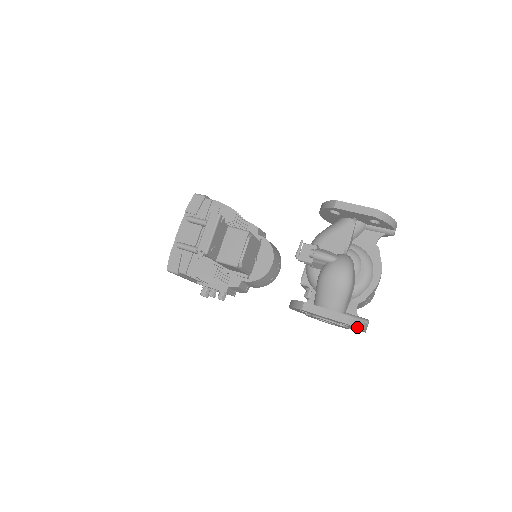
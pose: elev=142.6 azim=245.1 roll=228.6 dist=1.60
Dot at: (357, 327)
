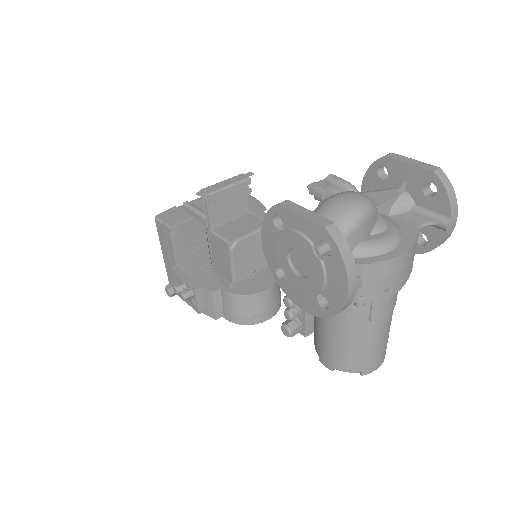
Dot at: (341, 253)
